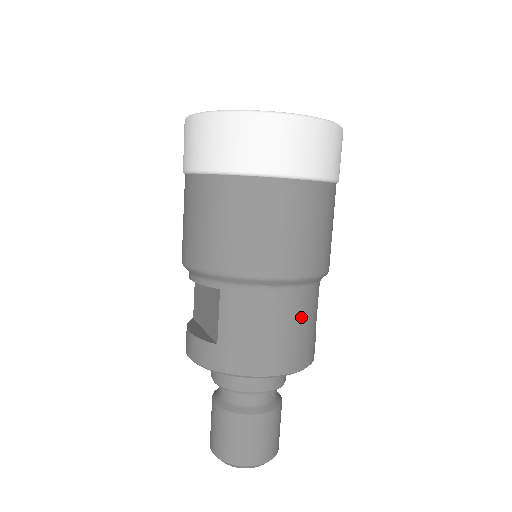
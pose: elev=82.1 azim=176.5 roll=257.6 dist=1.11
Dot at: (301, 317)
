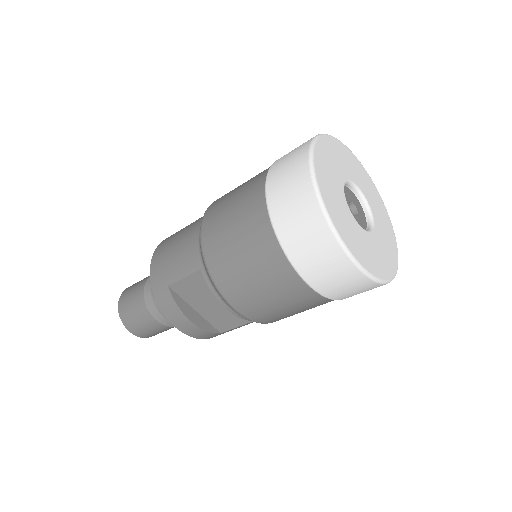
Dot at: occluded
